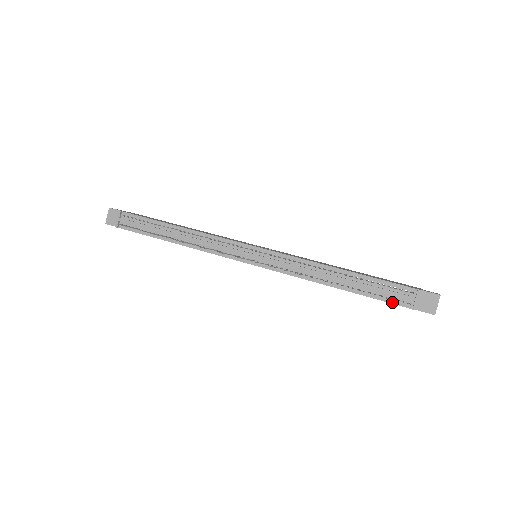
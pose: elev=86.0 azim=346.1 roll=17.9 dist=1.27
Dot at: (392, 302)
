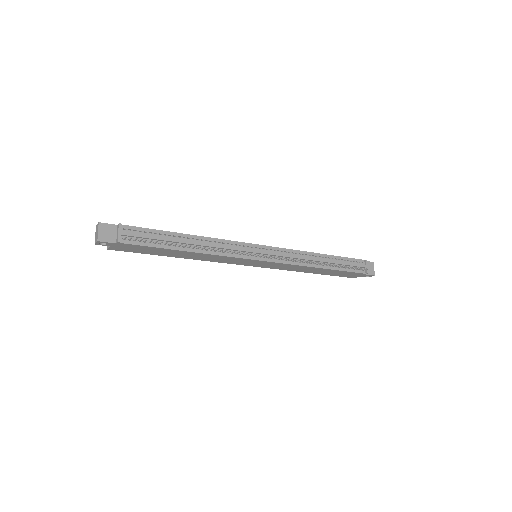
Dot at: (355, 271)
